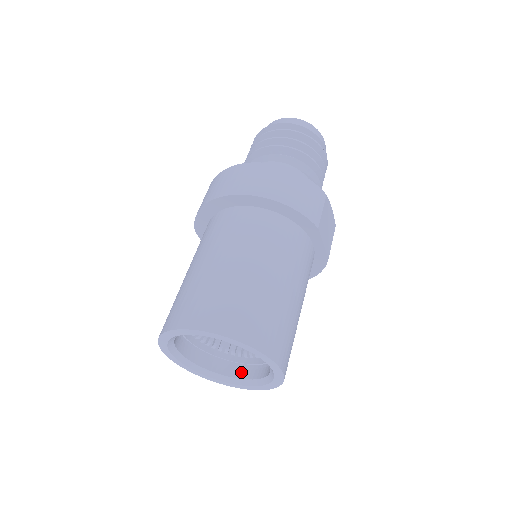
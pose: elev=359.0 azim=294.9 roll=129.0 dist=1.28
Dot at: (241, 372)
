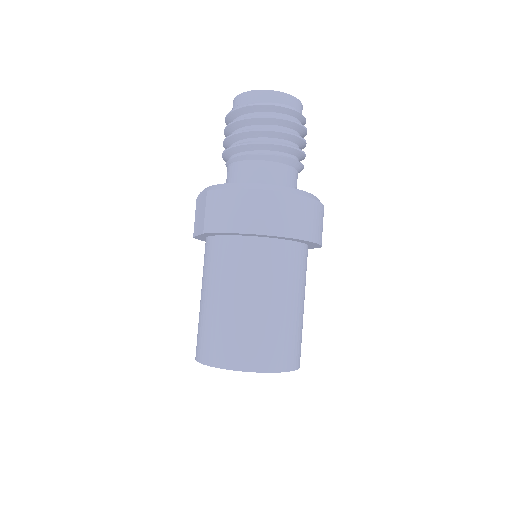
Dot at: occluded
